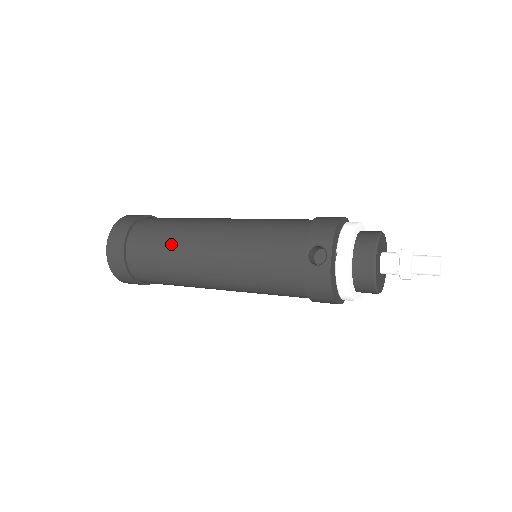
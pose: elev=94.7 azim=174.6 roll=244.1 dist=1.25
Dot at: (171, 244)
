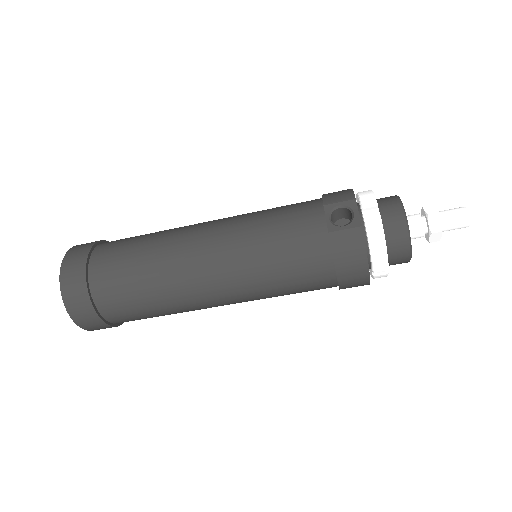
Dot at: (153, 249)
